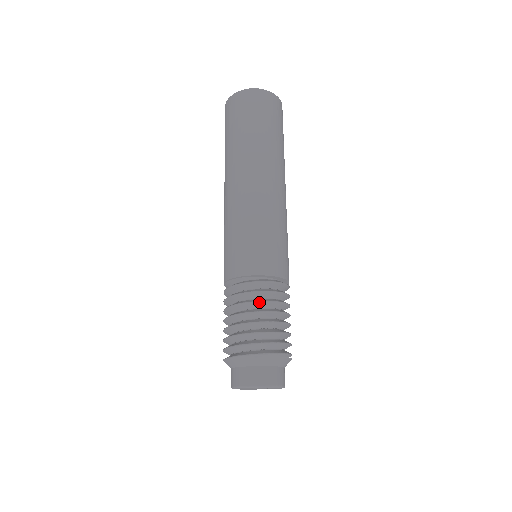
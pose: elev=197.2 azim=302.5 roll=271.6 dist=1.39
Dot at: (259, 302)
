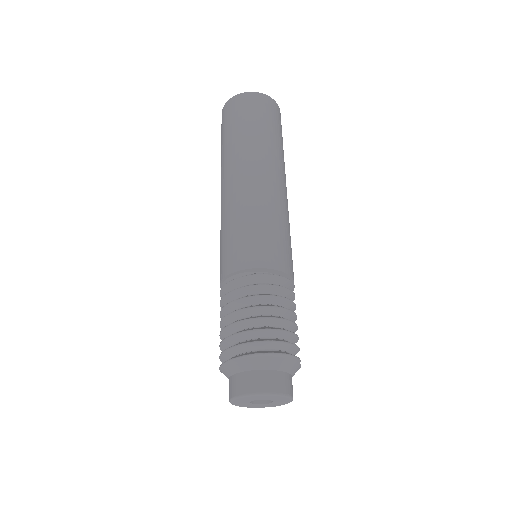
Dot at: (247, 297)
